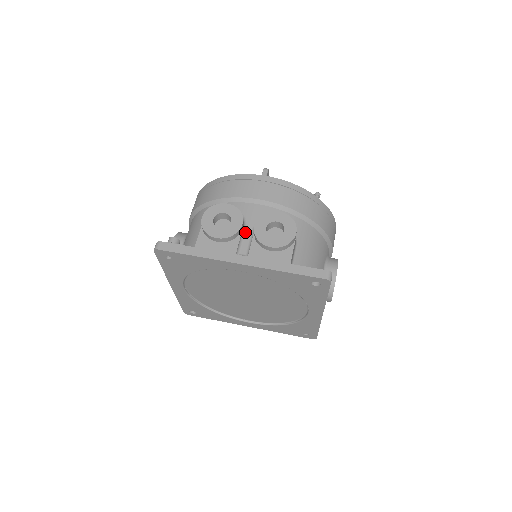
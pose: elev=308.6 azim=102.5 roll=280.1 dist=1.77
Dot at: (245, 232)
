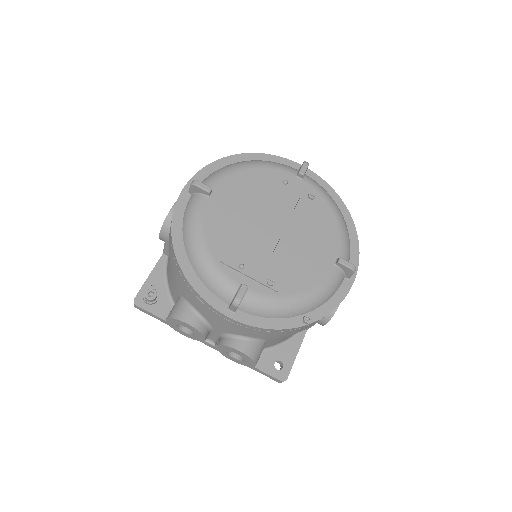
Dot at: (212, 332)
